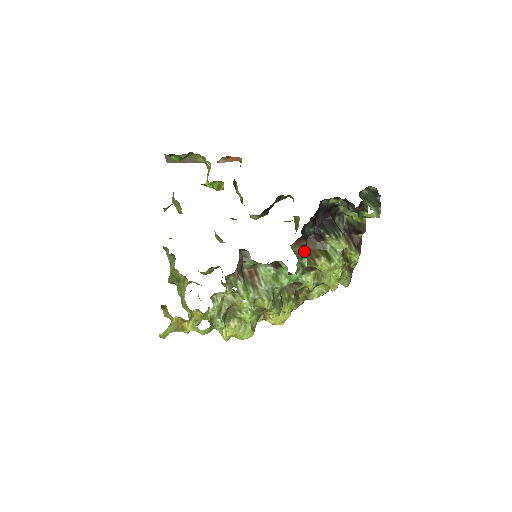
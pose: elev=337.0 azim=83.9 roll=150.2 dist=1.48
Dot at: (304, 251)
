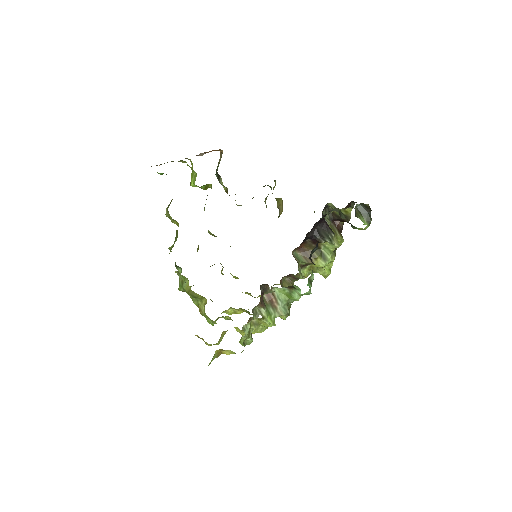
Dot at: (302, 253)
